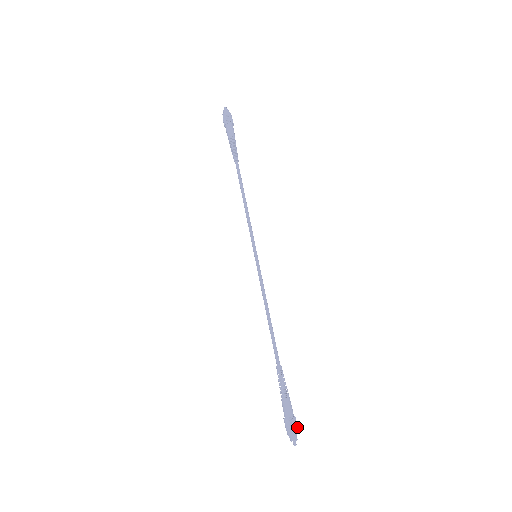
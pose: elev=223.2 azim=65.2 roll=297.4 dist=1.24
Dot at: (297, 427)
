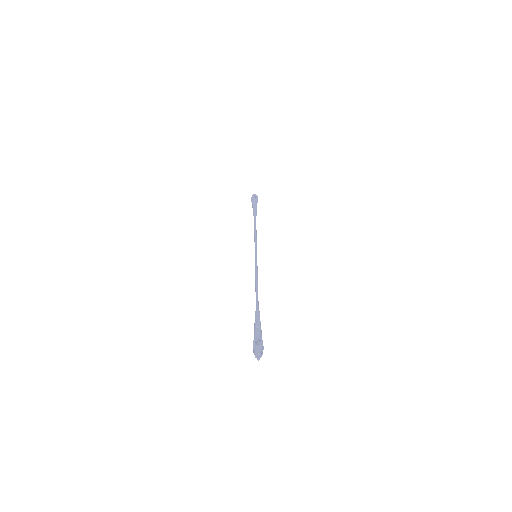
Dot at: occluded
